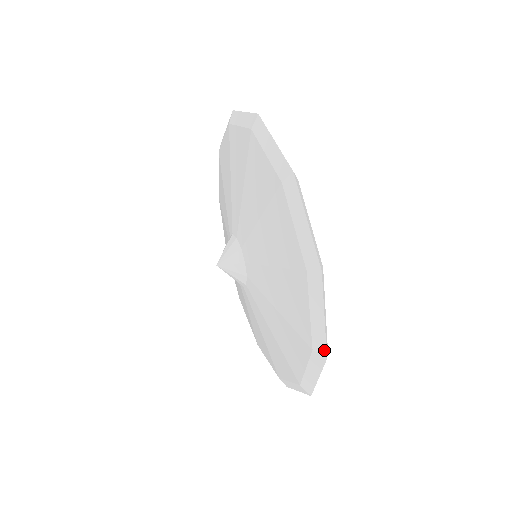
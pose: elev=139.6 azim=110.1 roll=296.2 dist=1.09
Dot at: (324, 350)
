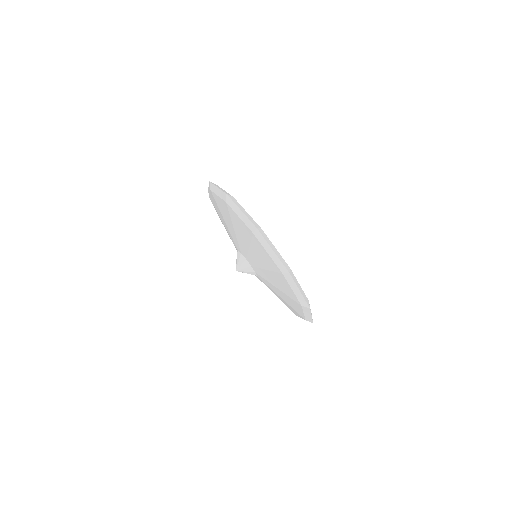
Dot at: (312, 322)
